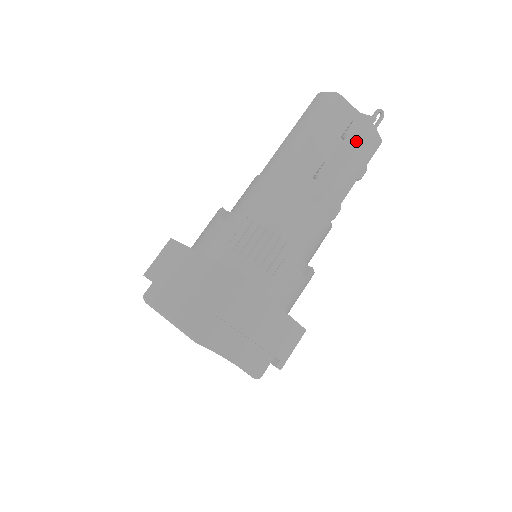
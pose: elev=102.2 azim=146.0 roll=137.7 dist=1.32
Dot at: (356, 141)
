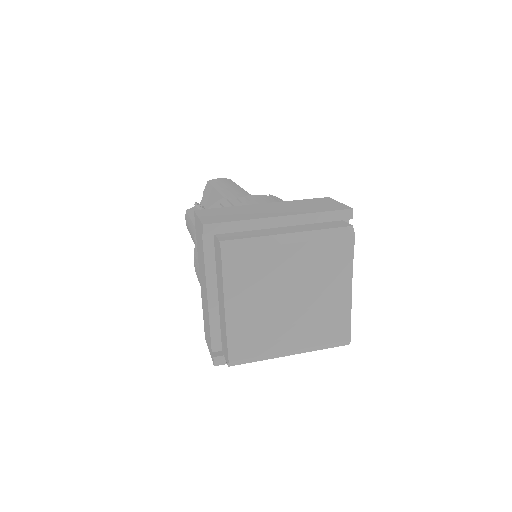
Dot at: occluded
